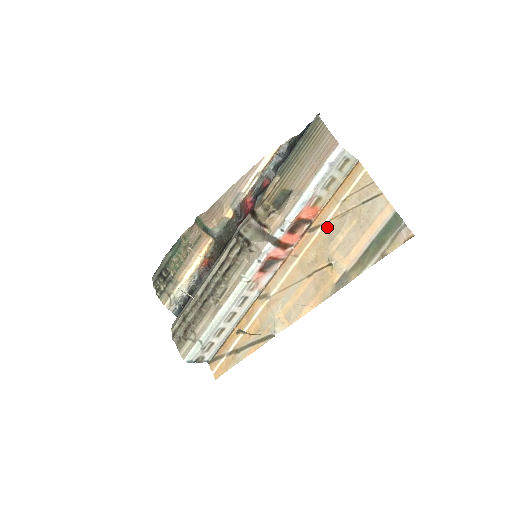
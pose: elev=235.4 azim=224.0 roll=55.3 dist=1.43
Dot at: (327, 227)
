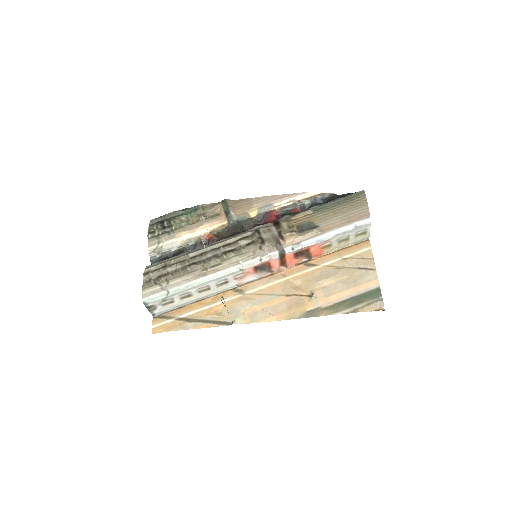
Dot at: (321, 269)
